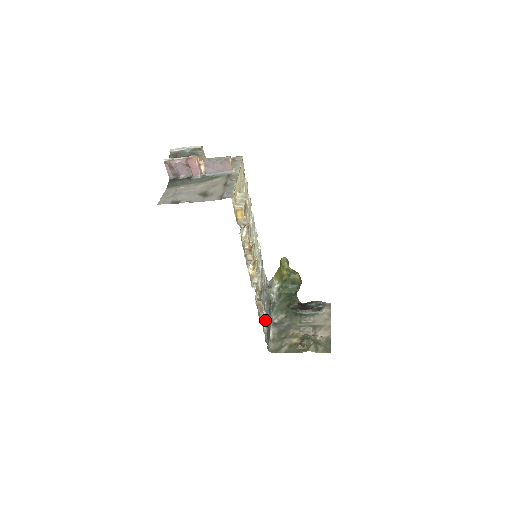
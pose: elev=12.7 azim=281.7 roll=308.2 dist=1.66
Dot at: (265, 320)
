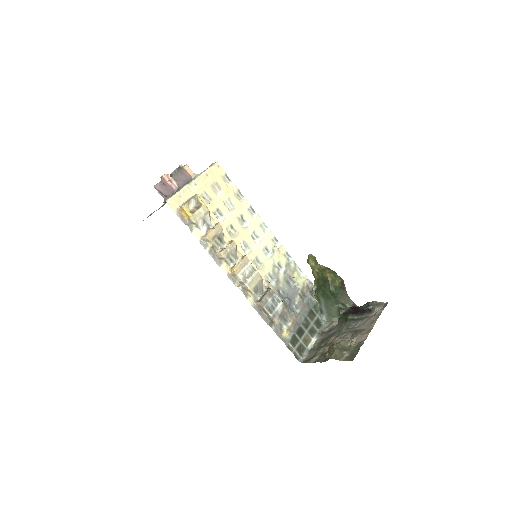
Dot at: (290, 326)
